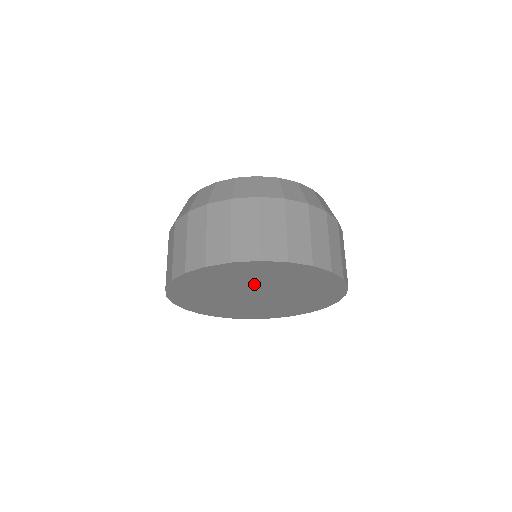
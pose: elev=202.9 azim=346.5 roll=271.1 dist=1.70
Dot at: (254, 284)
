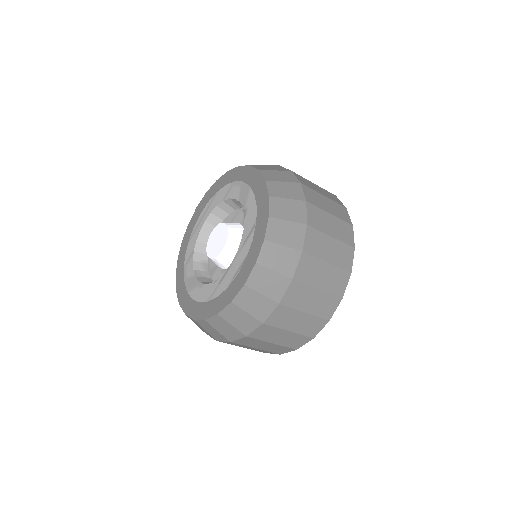
Dot at: occluded
